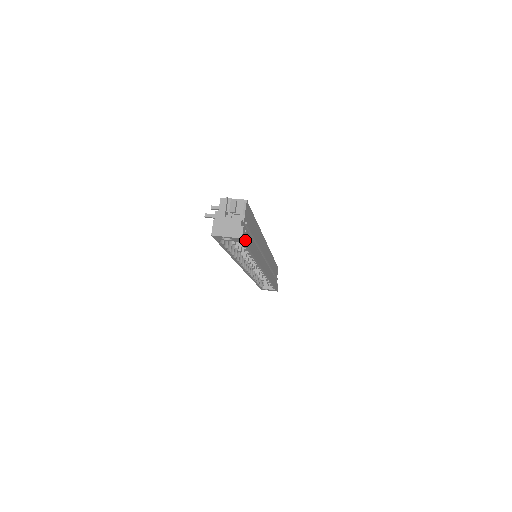
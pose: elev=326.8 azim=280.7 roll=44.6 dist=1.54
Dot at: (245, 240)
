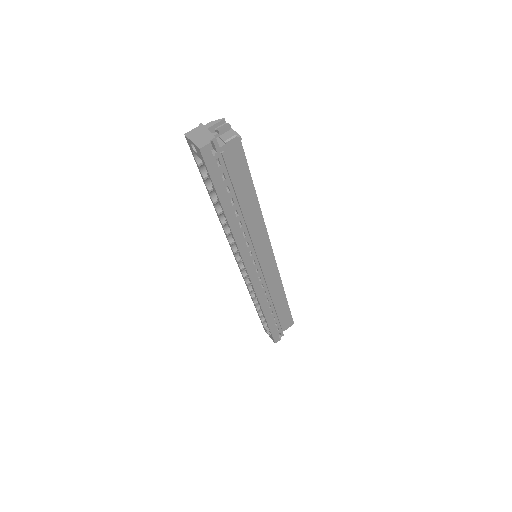
Dot at: (208, 163)
